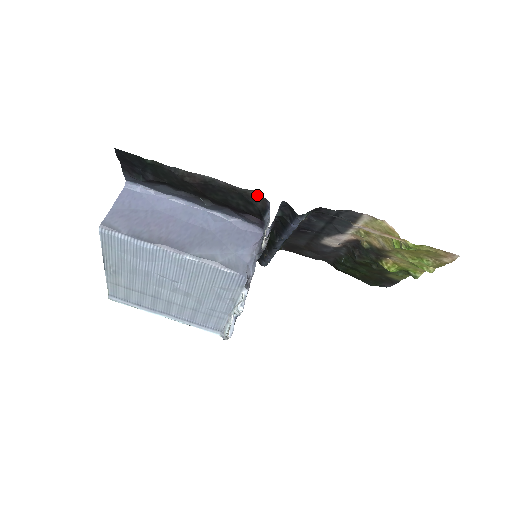
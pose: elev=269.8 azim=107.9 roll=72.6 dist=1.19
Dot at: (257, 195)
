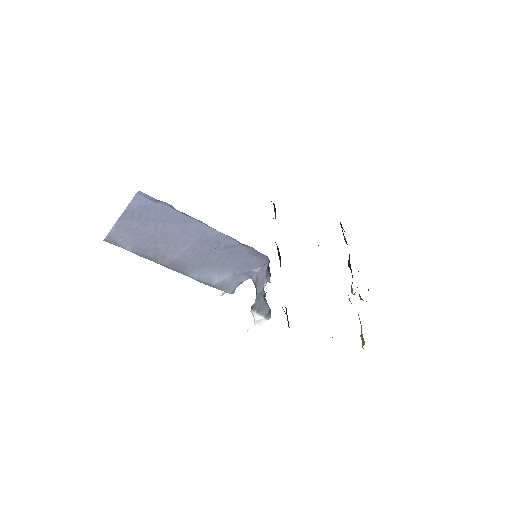
Dot at: occluded
